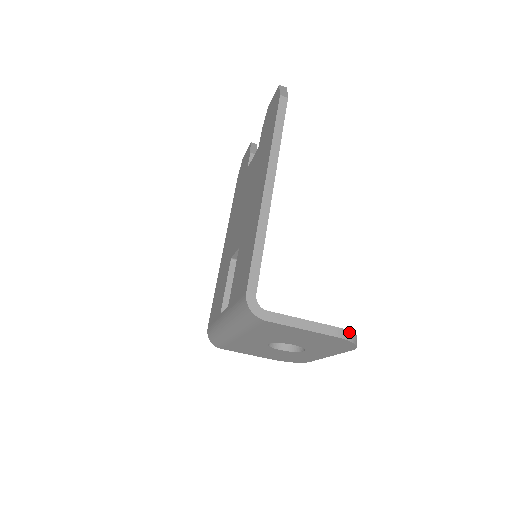
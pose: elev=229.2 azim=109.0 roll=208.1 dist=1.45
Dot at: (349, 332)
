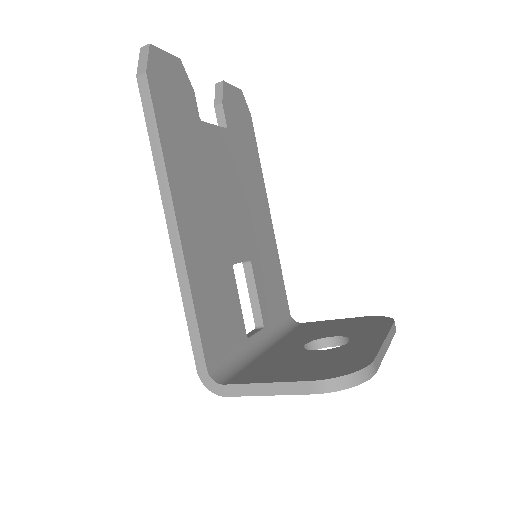
Dot at: (333, 380)
